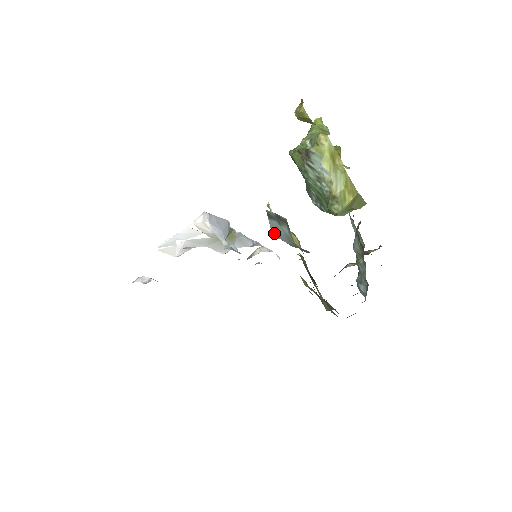
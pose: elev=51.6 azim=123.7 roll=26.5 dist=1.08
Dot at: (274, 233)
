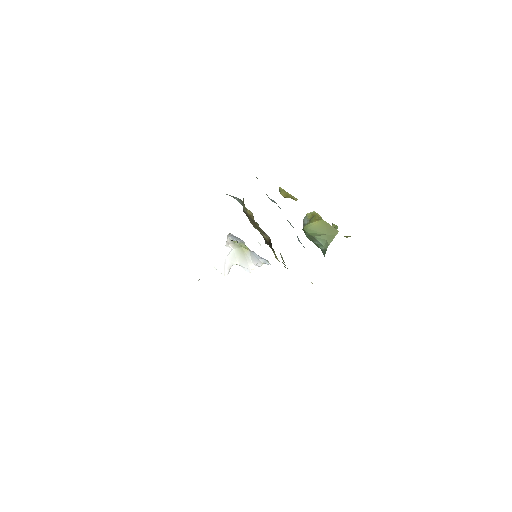
Dot at: occluded
